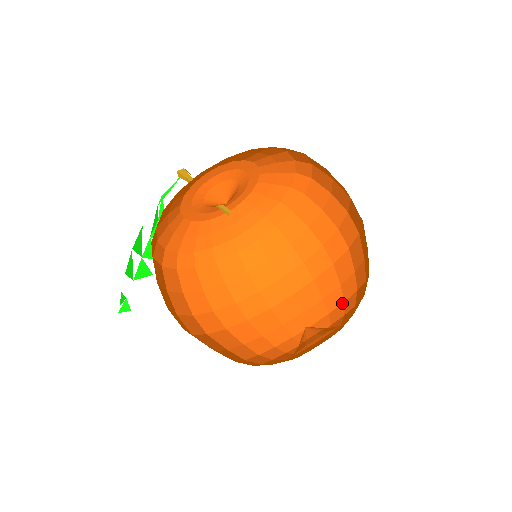
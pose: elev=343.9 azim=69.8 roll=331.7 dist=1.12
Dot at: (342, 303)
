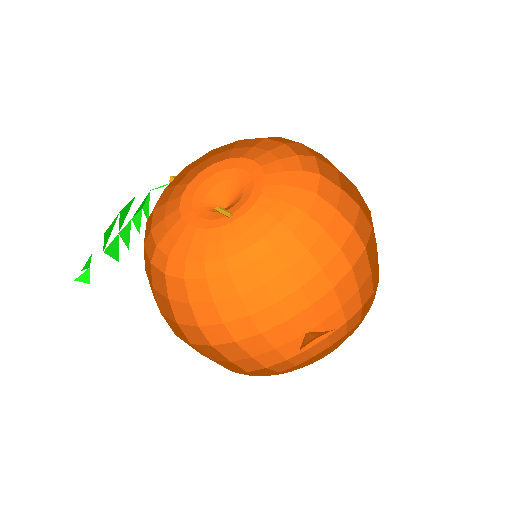
Dot at: (325, 338)
